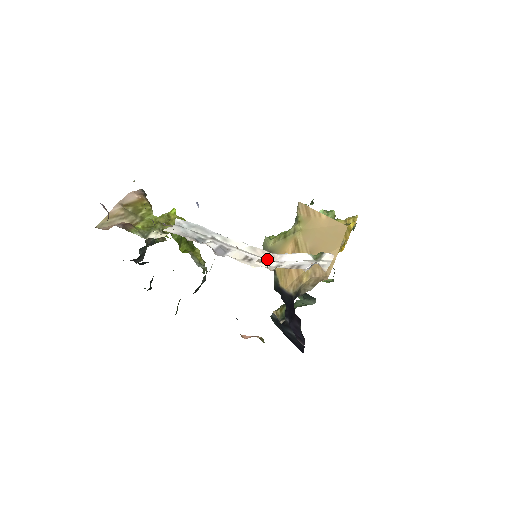
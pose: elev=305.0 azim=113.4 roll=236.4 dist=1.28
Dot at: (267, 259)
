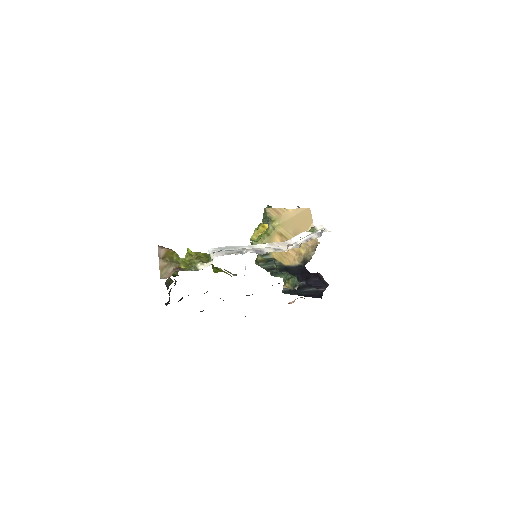
Dot at: (284, 246)
